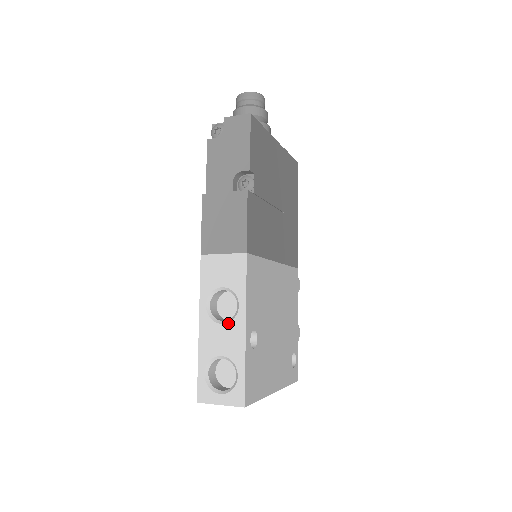
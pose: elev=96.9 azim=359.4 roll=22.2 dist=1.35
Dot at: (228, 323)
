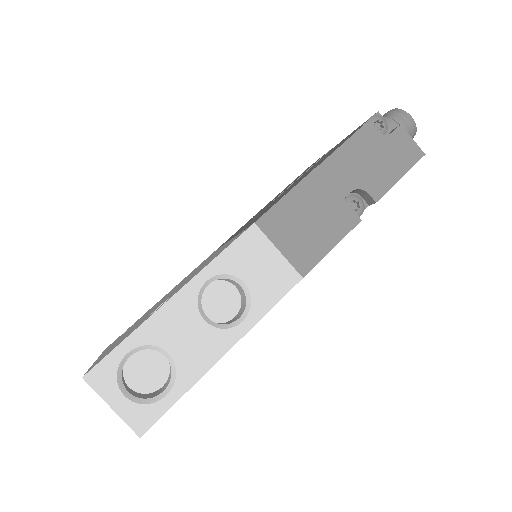
Dot at: (213, 327)
